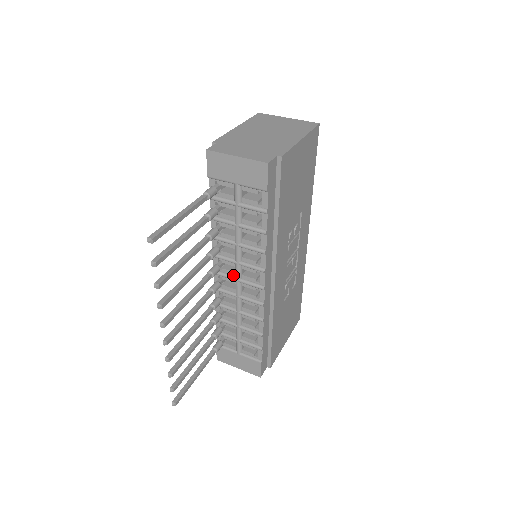
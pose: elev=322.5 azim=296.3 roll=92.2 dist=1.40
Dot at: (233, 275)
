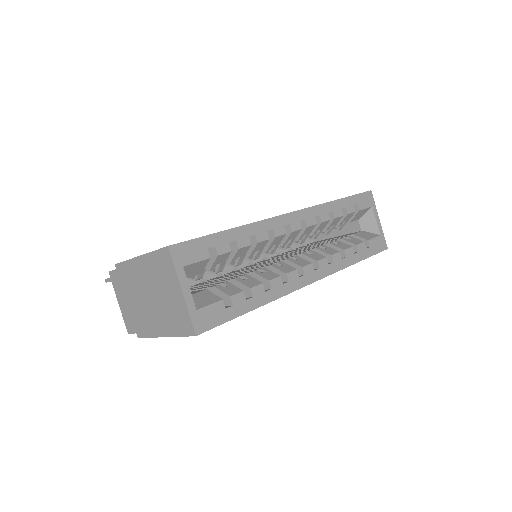
Dot at: occluded
